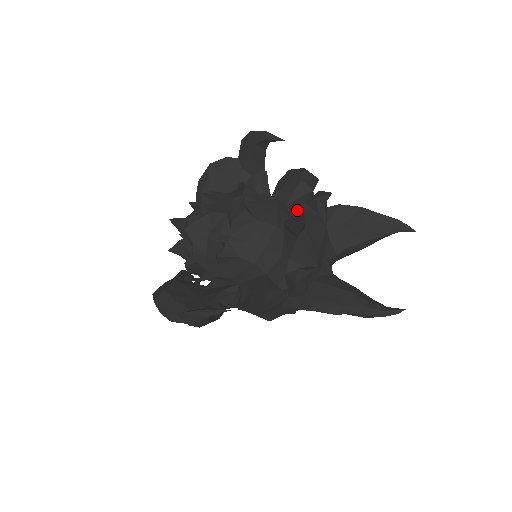
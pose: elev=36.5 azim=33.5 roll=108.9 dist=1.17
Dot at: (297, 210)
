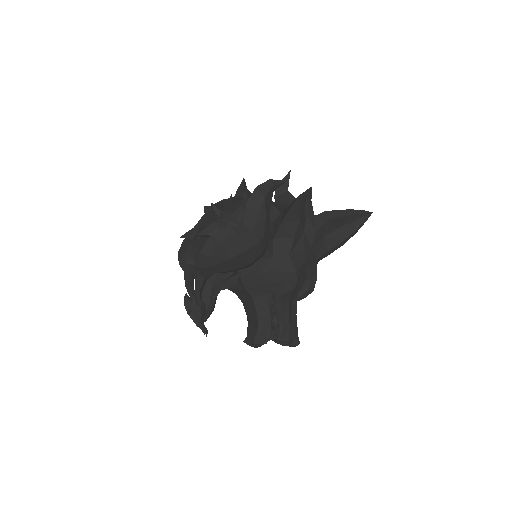
Dot at: occluded
